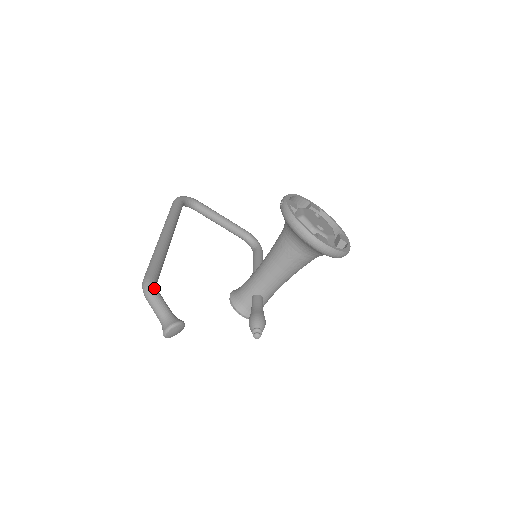
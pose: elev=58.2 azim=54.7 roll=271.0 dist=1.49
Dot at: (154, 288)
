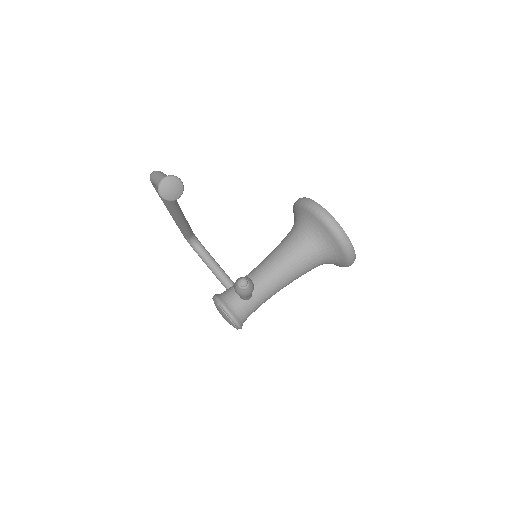
Dot at: occluded
